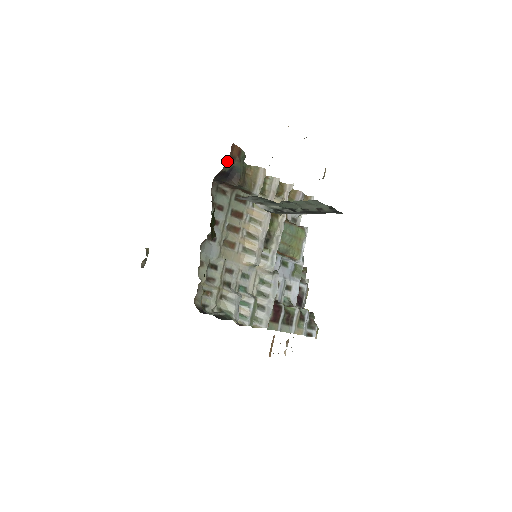
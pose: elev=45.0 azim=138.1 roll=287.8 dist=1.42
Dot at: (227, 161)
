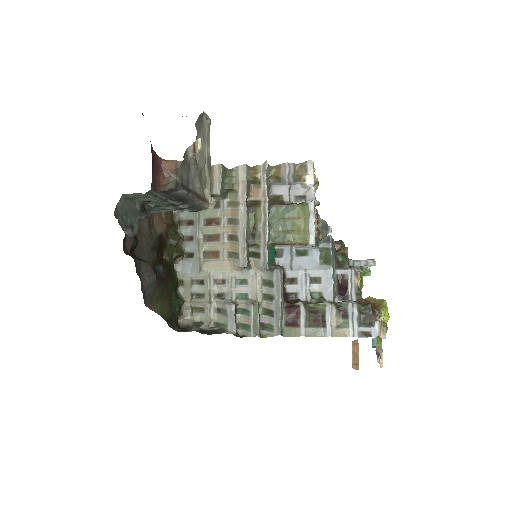
Dot at: (162, 180)
